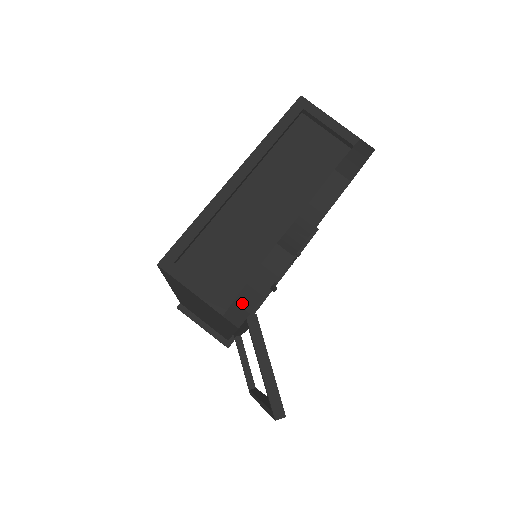
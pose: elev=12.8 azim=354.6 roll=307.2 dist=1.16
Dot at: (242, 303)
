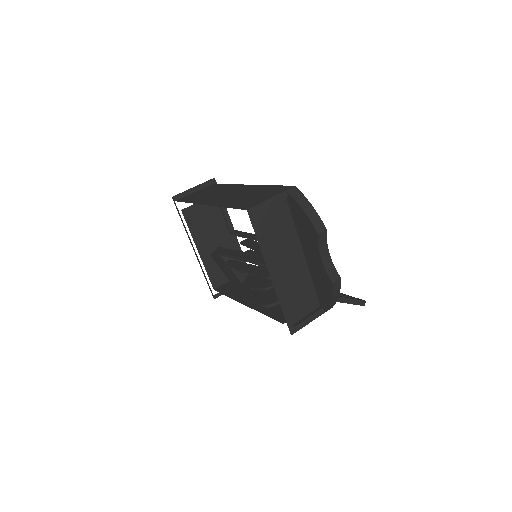
Dot at: (332, 305)
